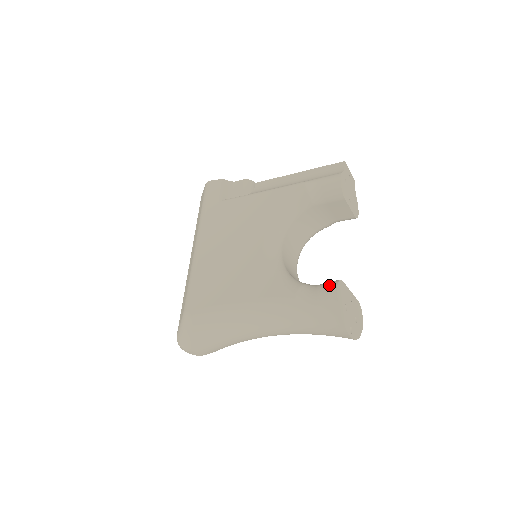
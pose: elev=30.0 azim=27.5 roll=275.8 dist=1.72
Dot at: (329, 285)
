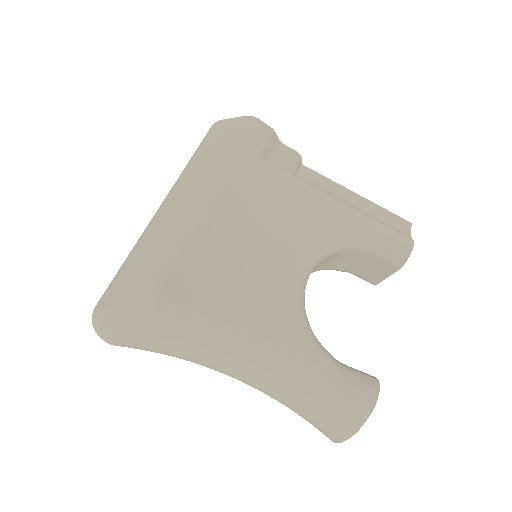
Dot at: (368, 381)
